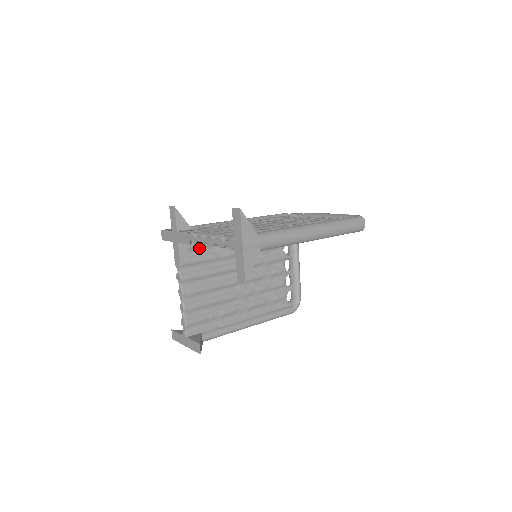
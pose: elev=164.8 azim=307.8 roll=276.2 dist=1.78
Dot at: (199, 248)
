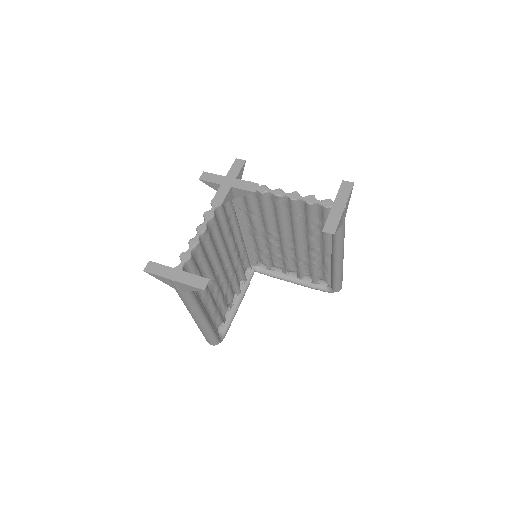
Dot at: (229, 210)
